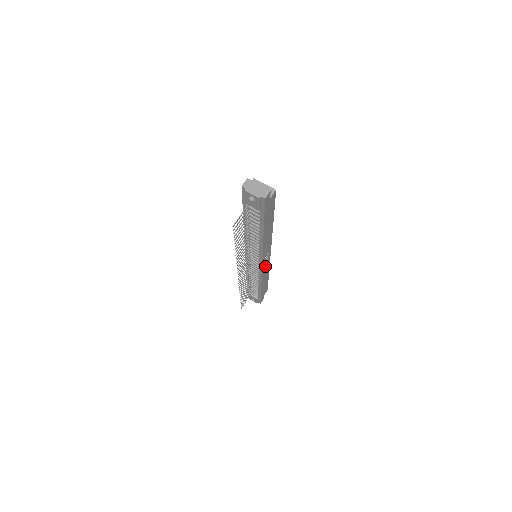
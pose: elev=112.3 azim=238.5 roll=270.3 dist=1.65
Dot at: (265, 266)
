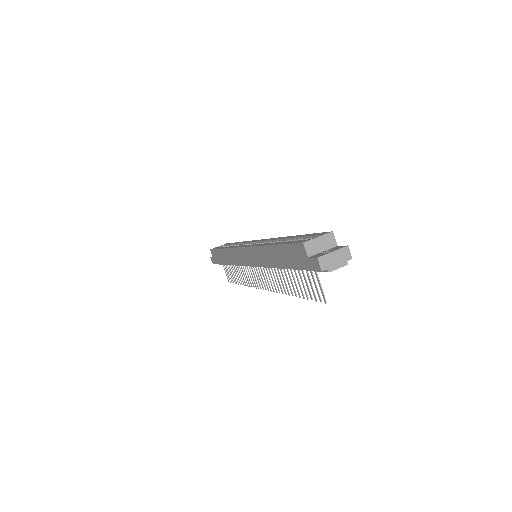
Dot at: occluded
